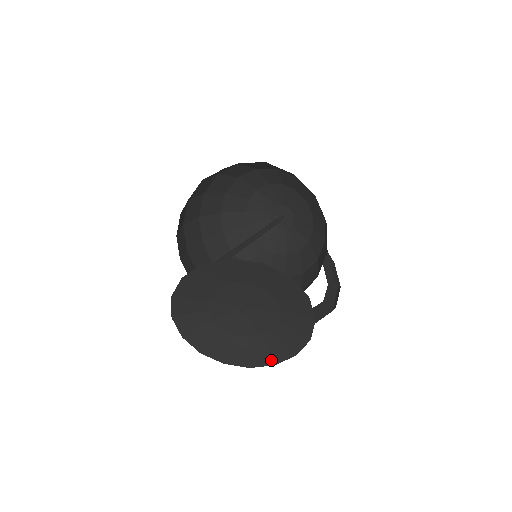
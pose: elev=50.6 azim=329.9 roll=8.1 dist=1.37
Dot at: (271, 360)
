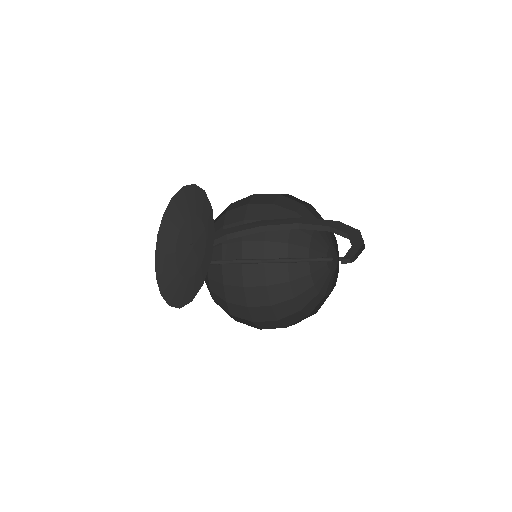
Dot at: (210, 259)
